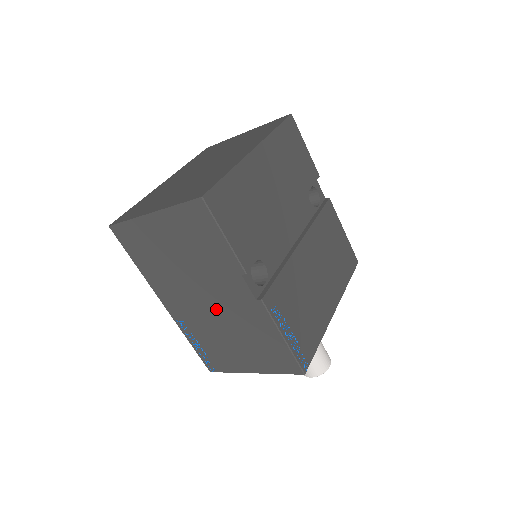
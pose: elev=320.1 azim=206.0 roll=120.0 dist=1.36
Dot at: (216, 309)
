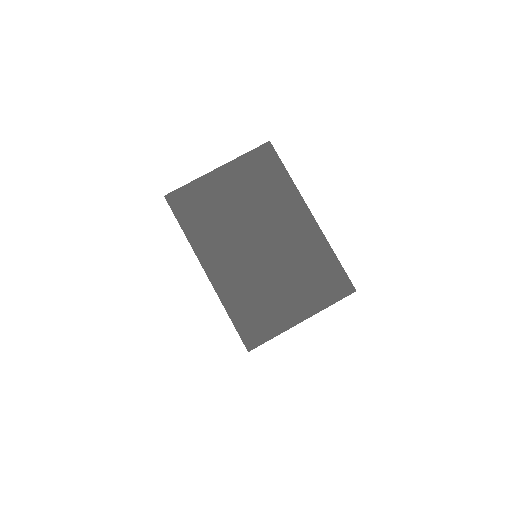
Dot at: occluded
